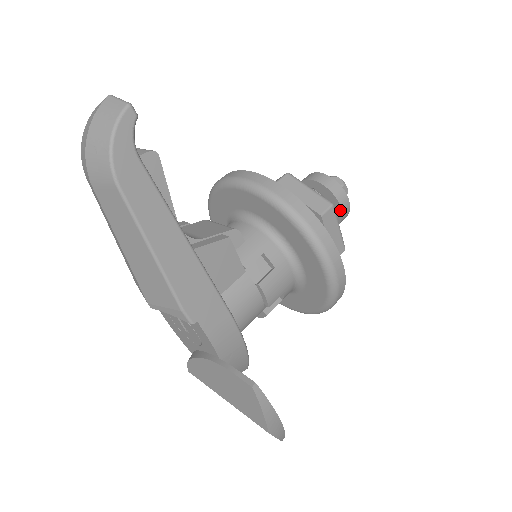
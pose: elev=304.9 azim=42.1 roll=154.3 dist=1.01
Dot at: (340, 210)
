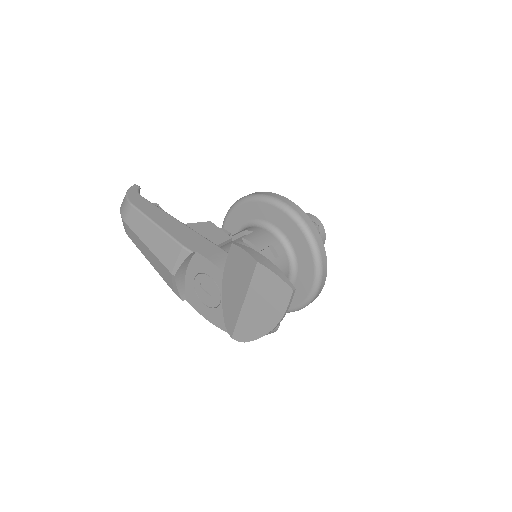
Dot at: occluded
